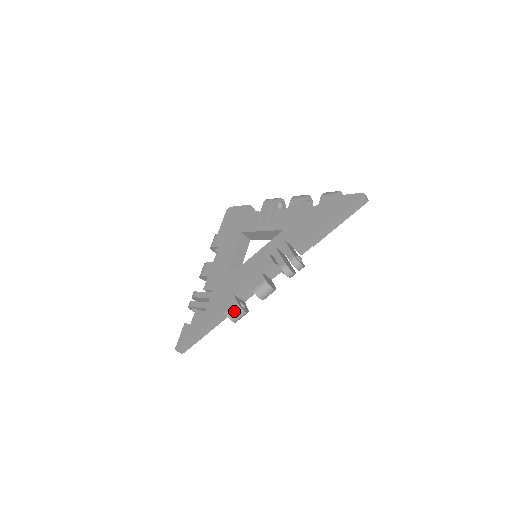
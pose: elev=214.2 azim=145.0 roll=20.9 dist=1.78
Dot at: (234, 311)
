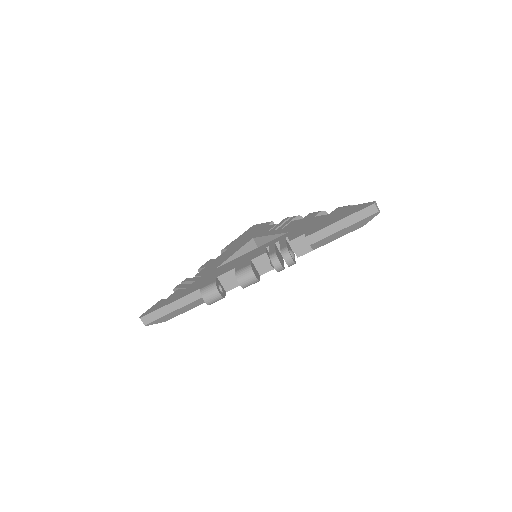
Dot at: (209, 288)
